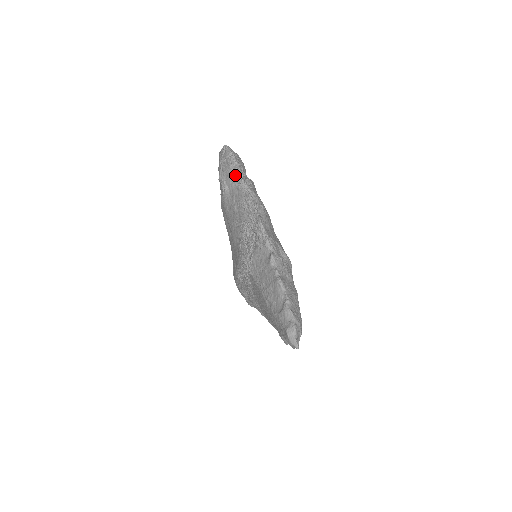
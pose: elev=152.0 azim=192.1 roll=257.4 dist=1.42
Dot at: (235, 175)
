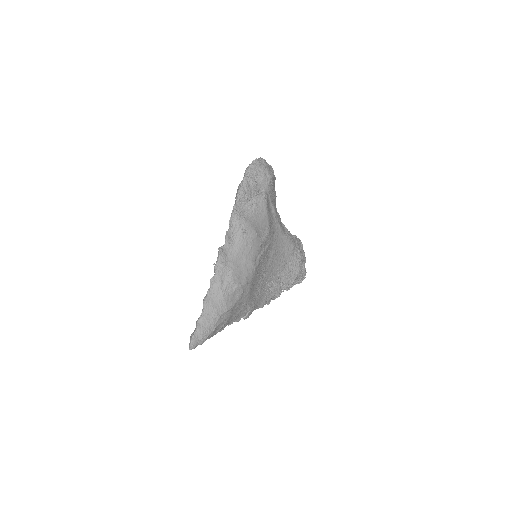
Dot at: (235, 197)
